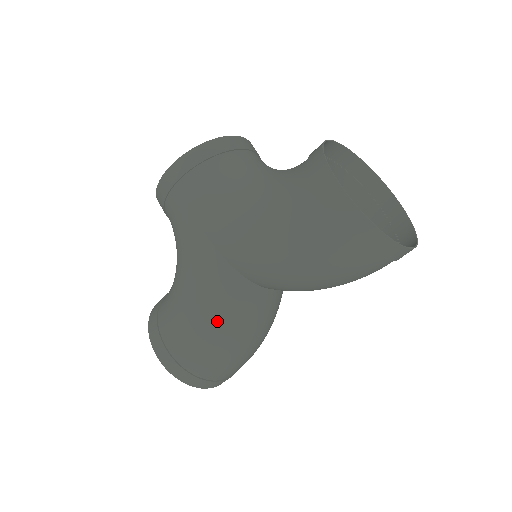
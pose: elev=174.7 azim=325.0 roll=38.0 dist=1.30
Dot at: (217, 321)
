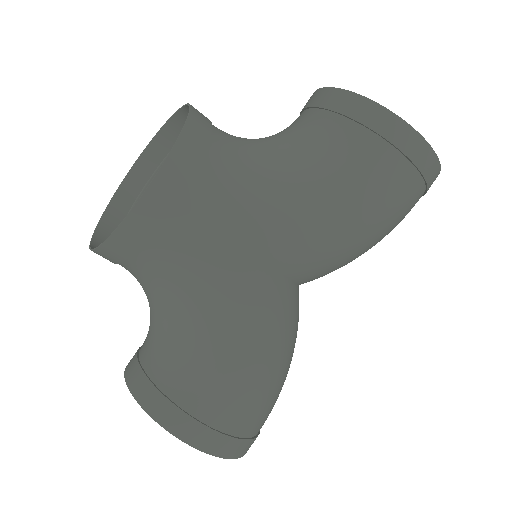
Dot at: (284, 353)
